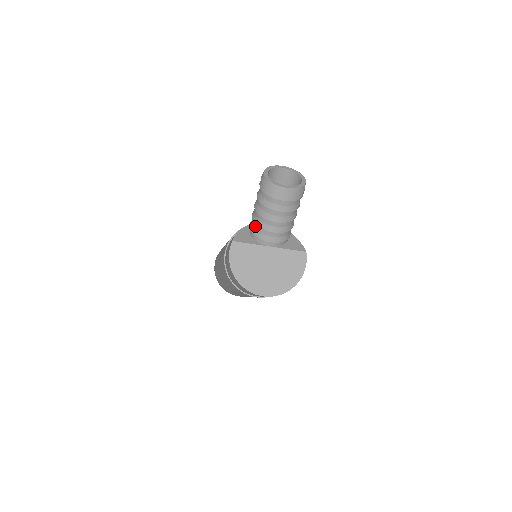
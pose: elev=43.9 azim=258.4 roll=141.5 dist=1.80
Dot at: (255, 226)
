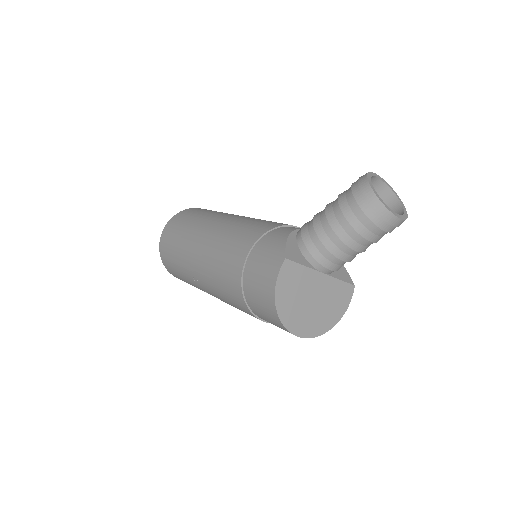
Dot at: (317, 244)
